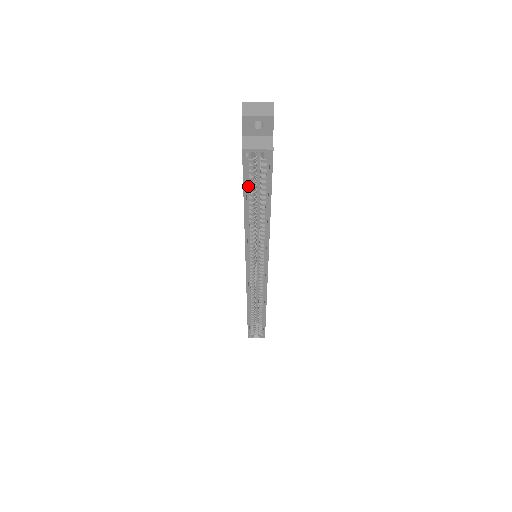
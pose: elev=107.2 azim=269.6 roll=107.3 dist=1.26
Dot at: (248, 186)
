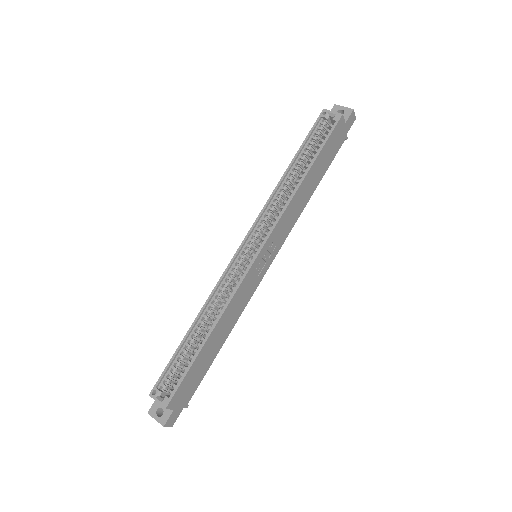
Dot at: (307, 144)
